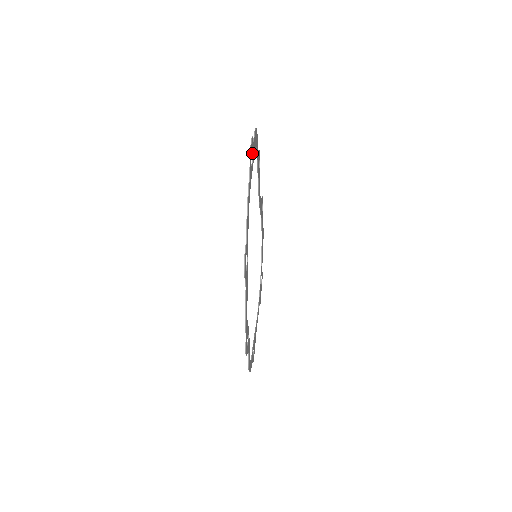
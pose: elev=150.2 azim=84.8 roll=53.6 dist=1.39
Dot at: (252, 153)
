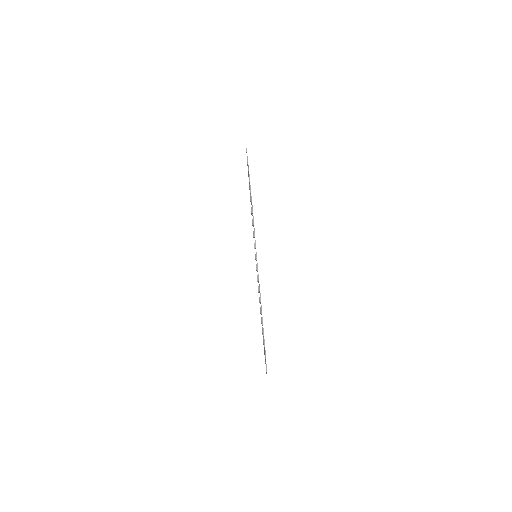
Dot at: occluded
